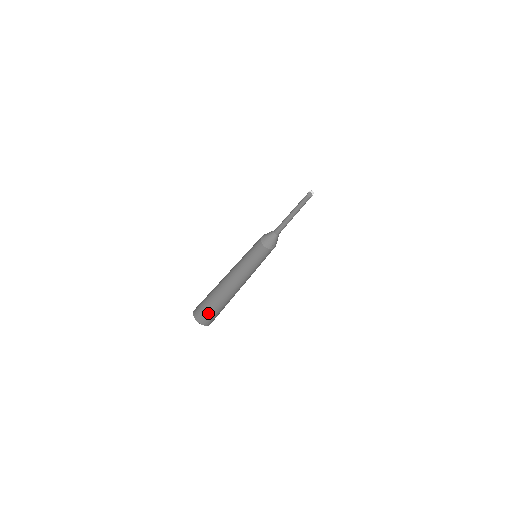
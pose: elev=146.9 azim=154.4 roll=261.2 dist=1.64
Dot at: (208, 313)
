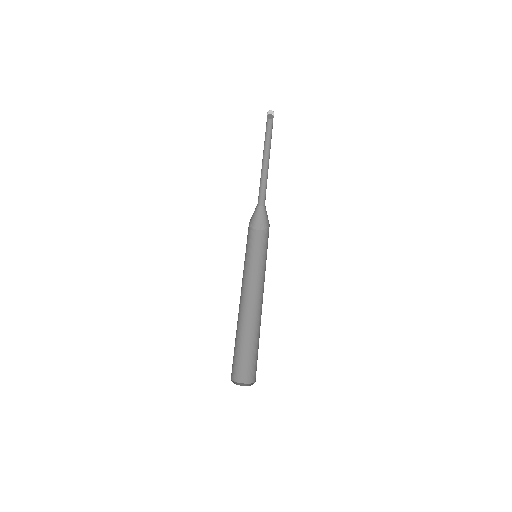
Dot at: (239, 363)
